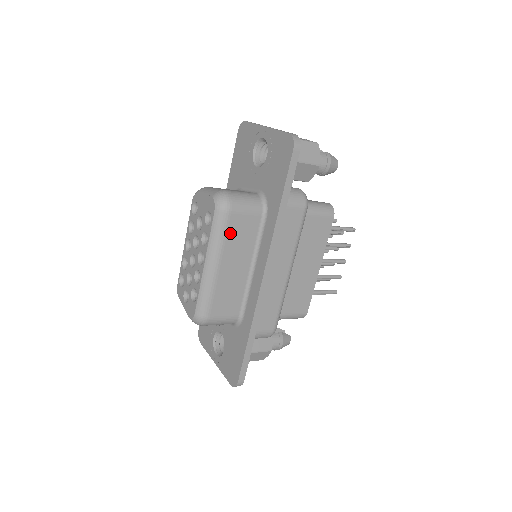
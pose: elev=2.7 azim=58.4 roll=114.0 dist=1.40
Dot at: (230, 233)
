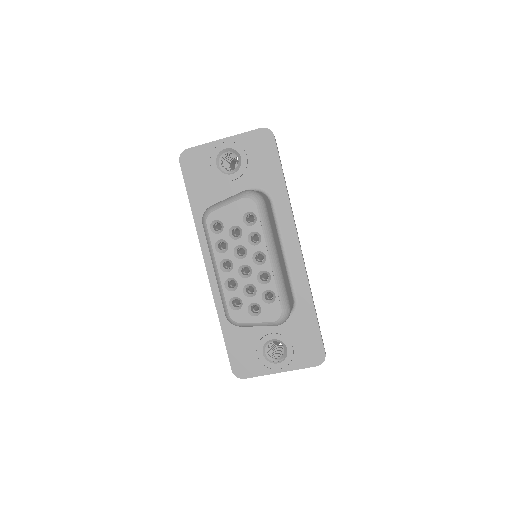
Dot at: (270, 222)
